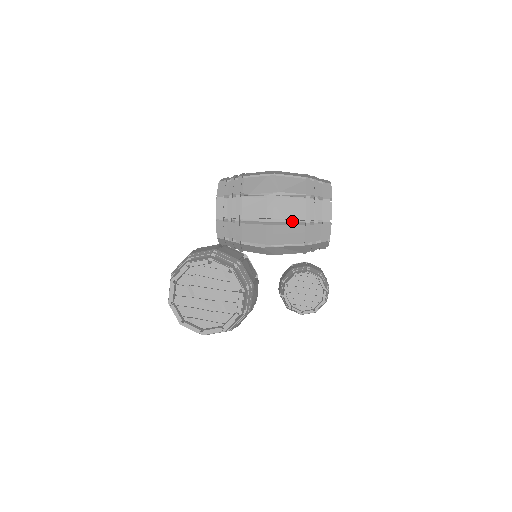
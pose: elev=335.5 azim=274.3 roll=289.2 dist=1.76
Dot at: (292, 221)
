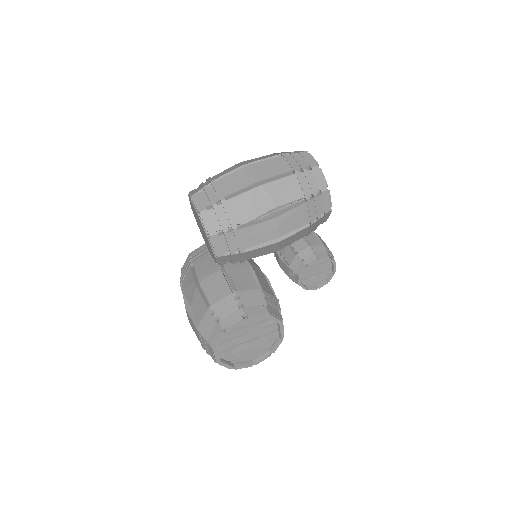
Dot at: (296, 227)
